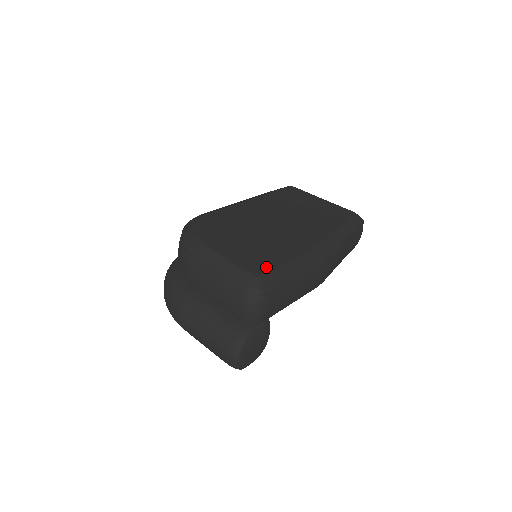
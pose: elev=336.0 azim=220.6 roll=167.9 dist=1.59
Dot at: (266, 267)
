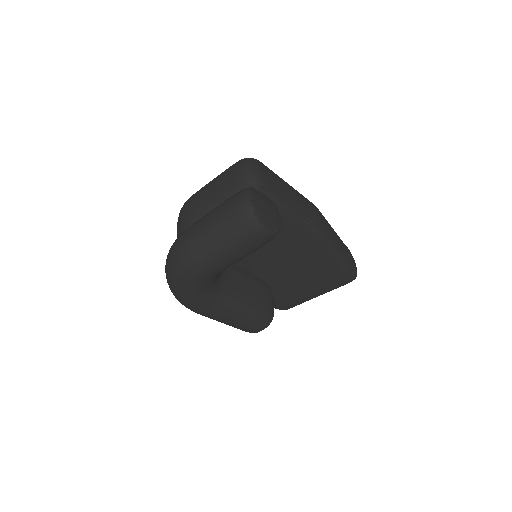
Dot at: occluded
